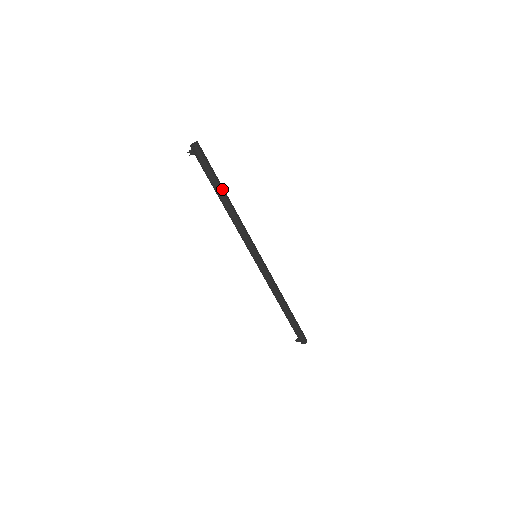
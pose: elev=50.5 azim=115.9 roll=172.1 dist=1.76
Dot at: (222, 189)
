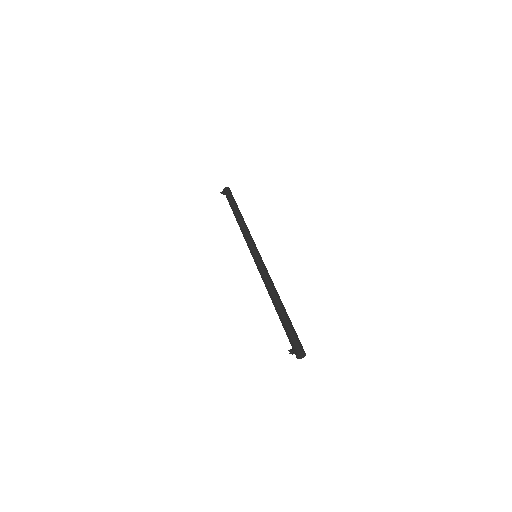
Dot at: occluded
